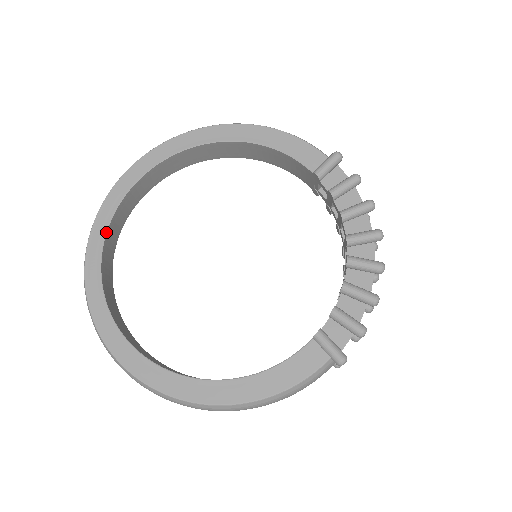
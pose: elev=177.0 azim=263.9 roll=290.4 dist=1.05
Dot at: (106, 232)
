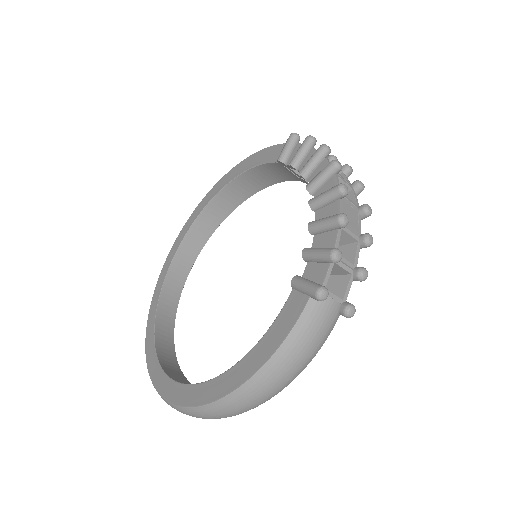
Dot at: (158, 302)
